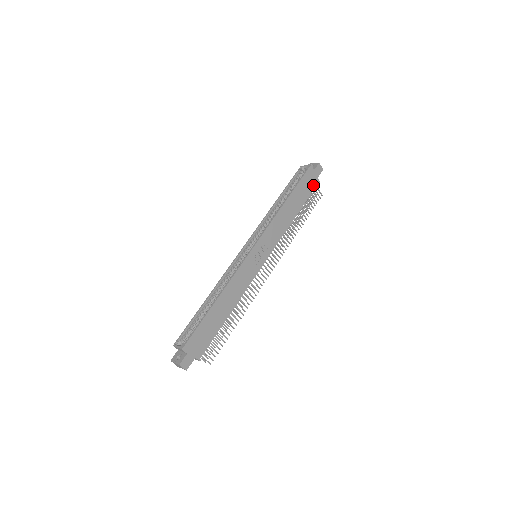
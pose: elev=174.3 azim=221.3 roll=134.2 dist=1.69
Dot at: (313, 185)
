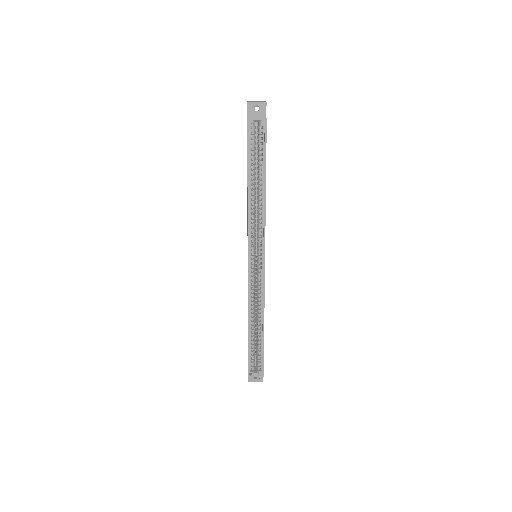
Dot at: occluded
